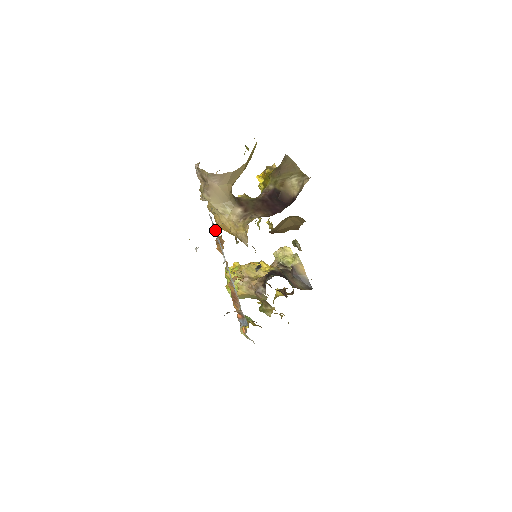
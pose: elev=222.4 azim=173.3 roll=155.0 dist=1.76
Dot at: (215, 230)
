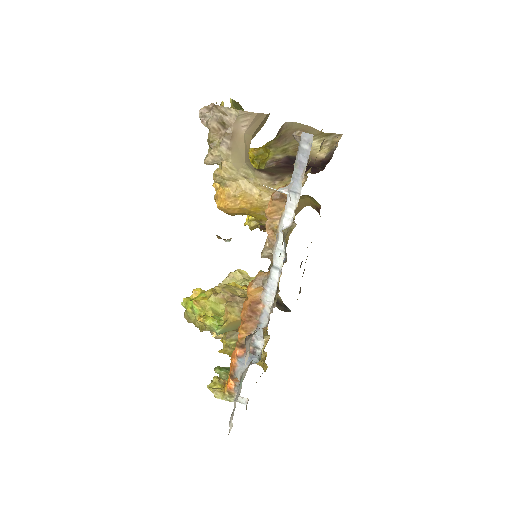
Dot at: (301, 163)
